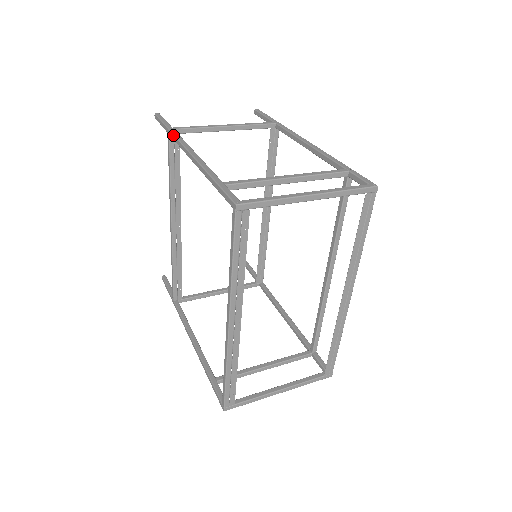
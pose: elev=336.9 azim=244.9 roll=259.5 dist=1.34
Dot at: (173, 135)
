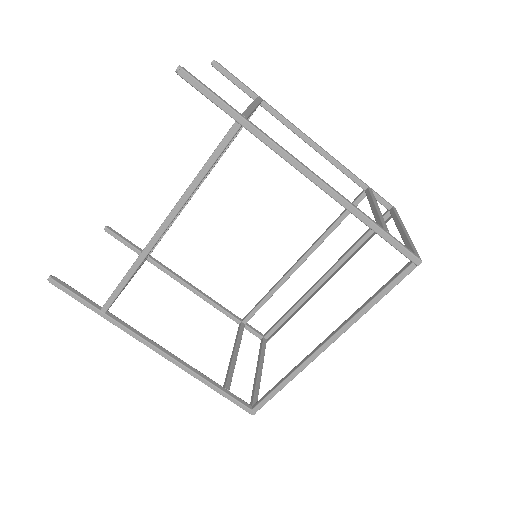
Dot at: (264, 135)
